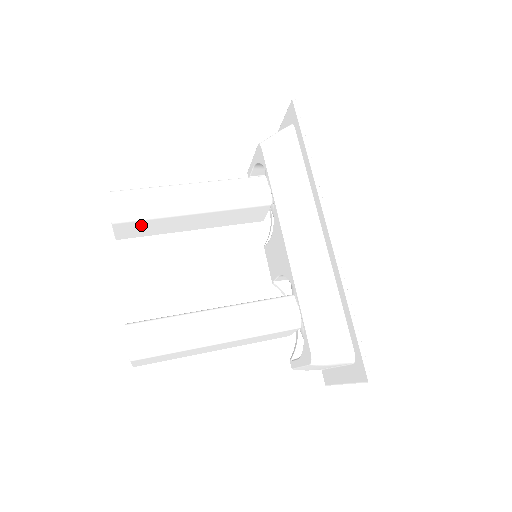
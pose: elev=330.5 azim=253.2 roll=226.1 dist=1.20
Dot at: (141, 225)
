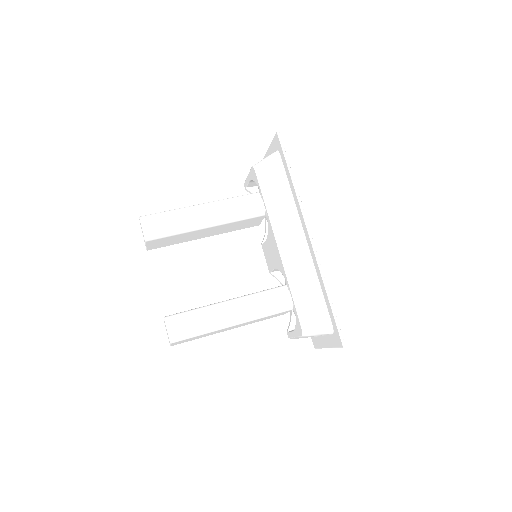
Dot at: (167, 239)
